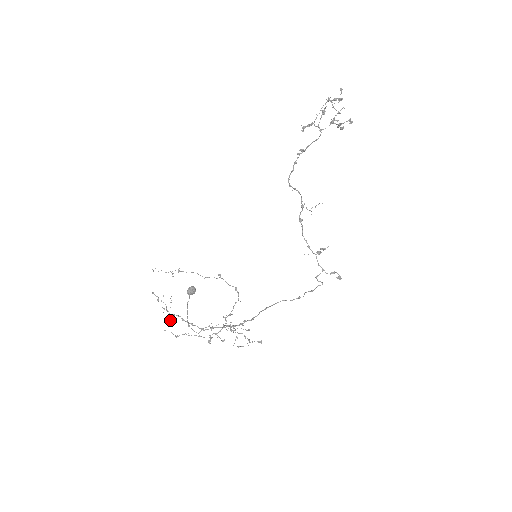
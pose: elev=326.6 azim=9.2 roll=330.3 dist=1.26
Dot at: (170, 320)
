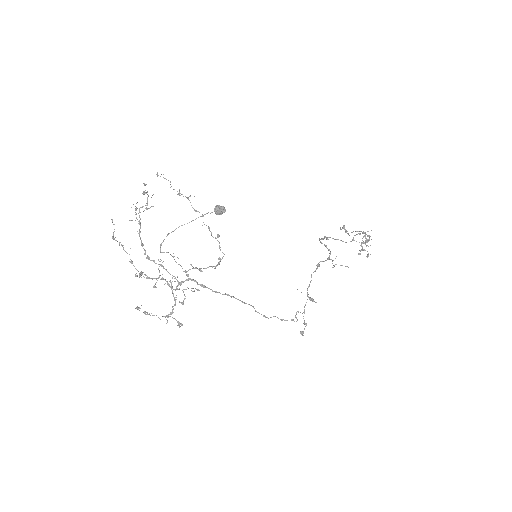
Dot at: occluded
